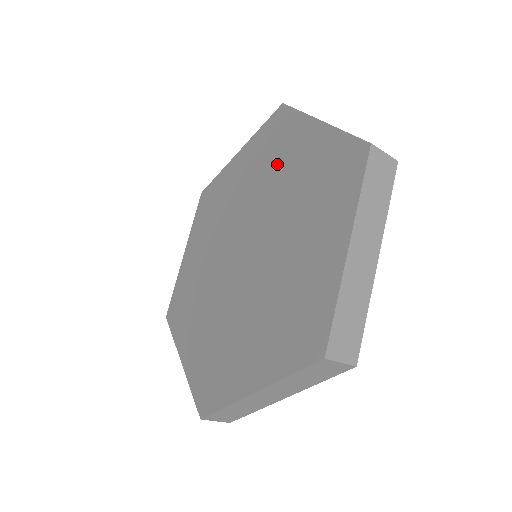
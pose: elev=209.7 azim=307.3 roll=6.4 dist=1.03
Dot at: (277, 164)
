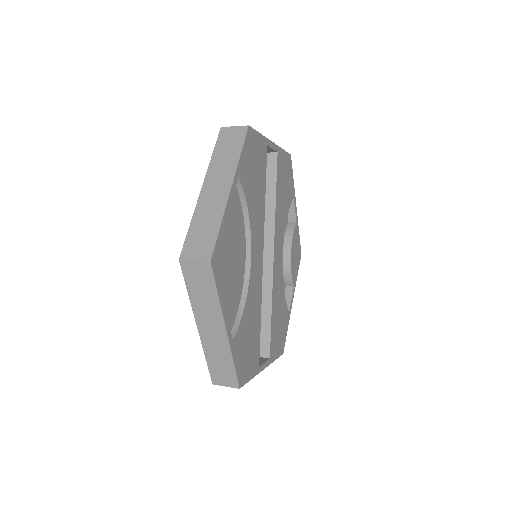
Dot at: occluded
